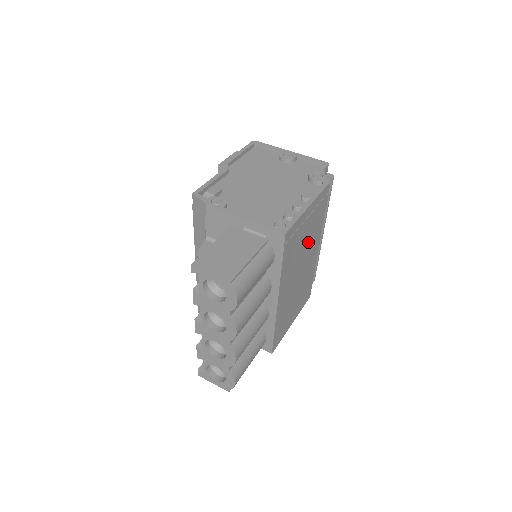
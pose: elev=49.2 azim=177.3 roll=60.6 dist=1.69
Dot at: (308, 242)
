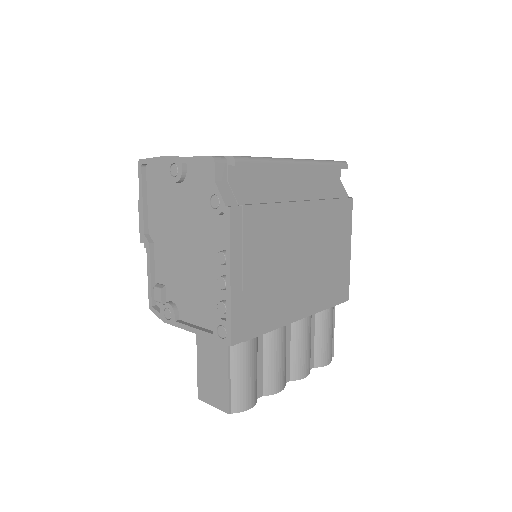
Dot at: (277, 253)
